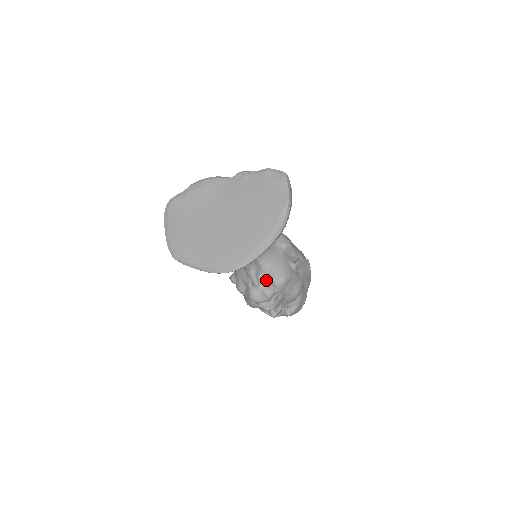
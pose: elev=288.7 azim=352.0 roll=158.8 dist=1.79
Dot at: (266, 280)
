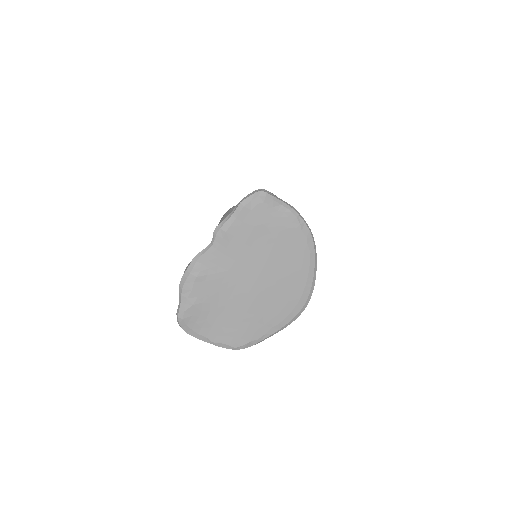
Dot at: occluded
